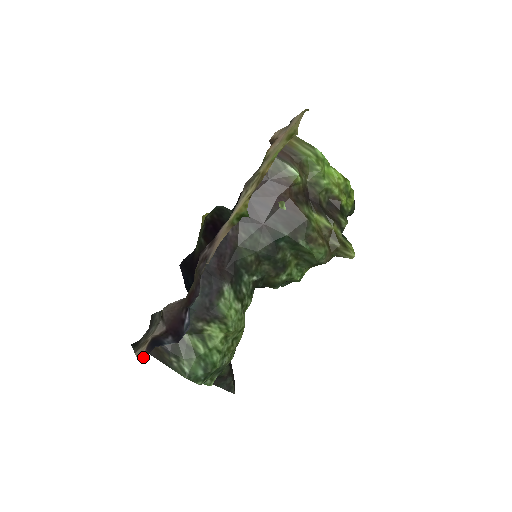
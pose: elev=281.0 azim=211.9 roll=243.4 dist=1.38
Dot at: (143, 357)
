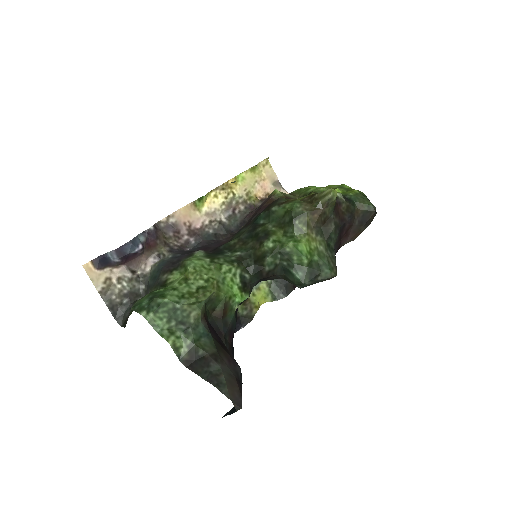
Dot at: (89, 267)
